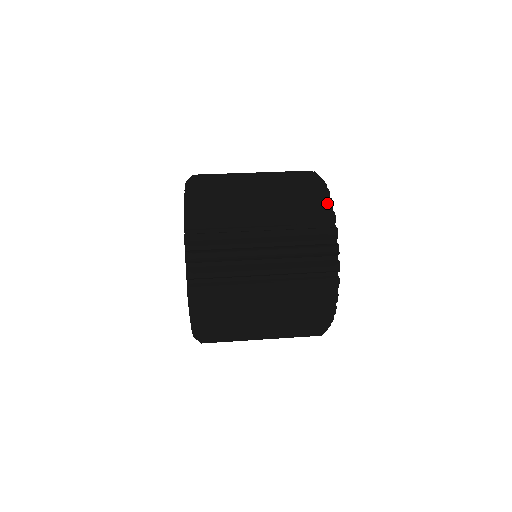
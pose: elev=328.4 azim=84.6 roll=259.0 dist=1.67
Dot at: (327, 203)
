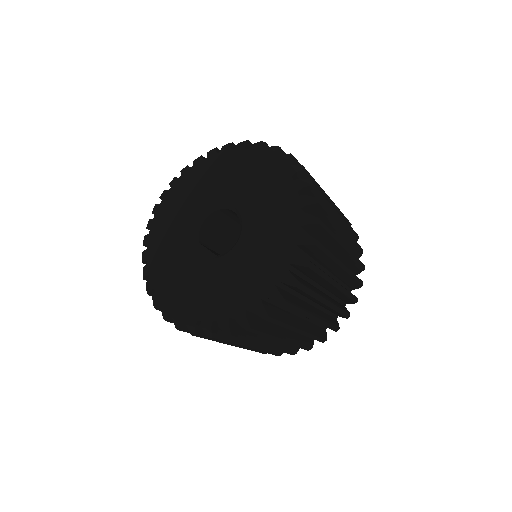
Dot at: occluded
